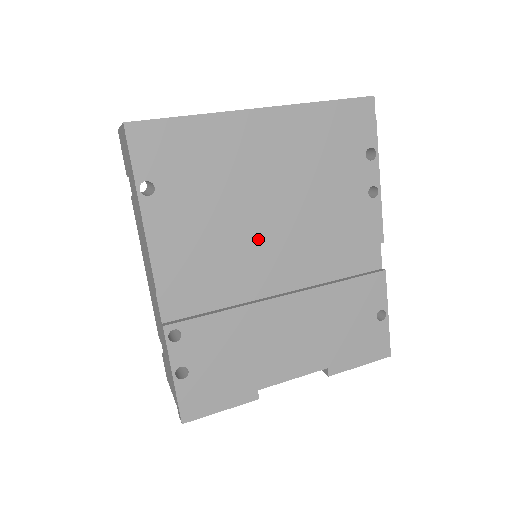
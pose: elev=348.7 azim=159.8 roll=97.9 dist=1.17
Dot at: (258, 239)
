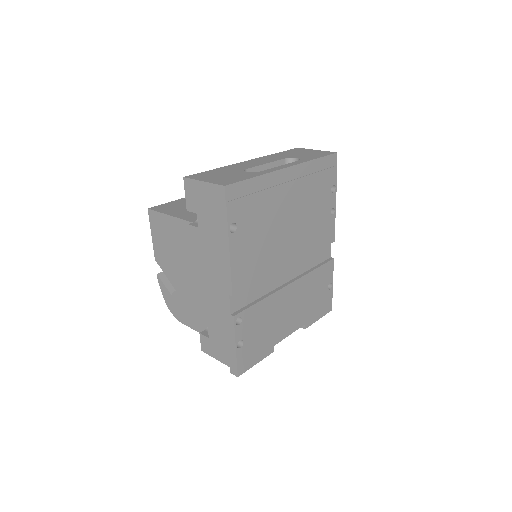
Dot at: (281, 251)
